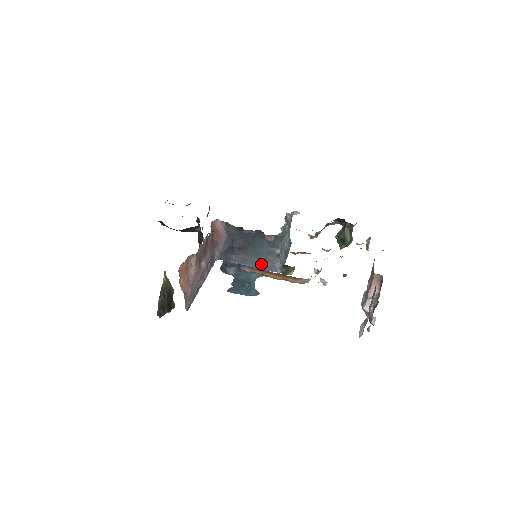
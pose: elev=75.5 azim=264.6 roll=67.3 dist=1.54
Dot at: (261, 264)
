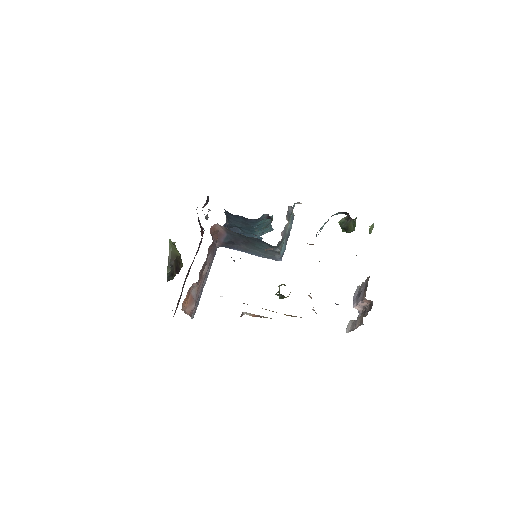
Dot at: (262, 254)
